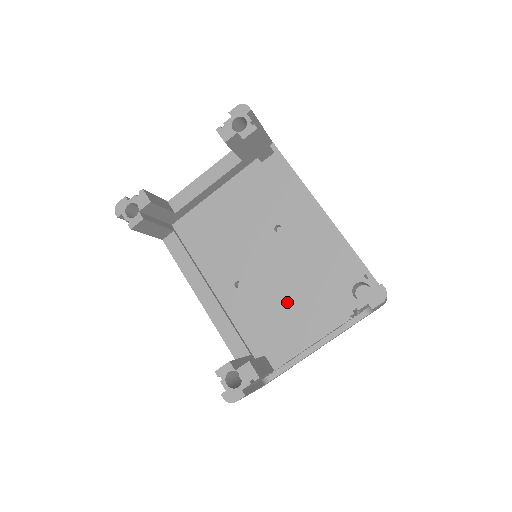
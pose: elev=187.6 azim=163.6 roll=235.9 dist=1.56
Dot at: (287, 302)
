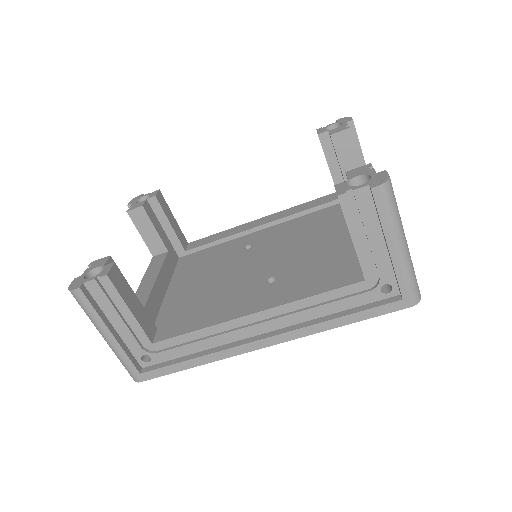
Dot at: (322, 242)
